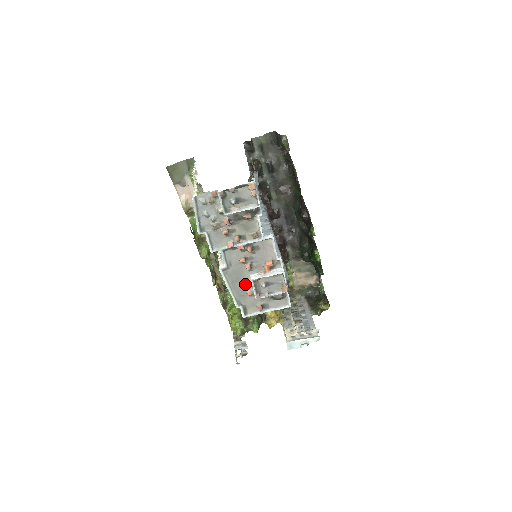
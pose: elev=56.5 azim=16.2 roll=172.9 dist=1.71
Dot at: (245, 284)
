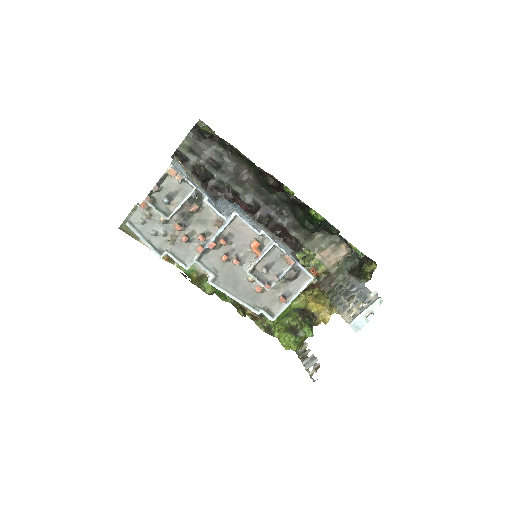
Dot at: (247, 283)
